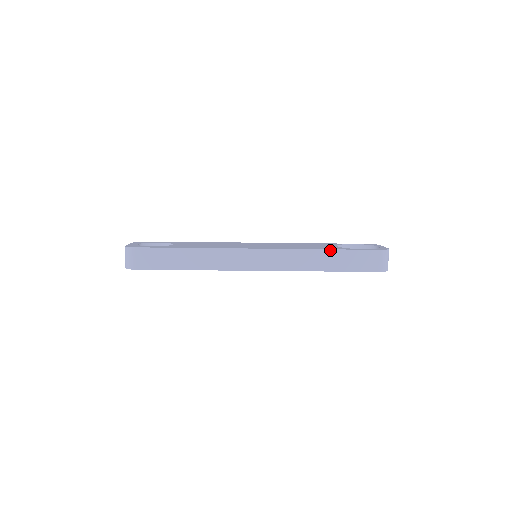
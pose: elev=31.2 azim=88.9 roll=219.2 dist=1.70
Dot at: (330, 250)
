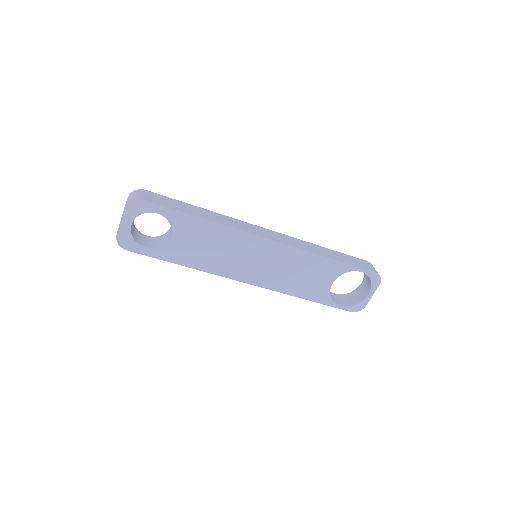
Dot at: (328, 249)
